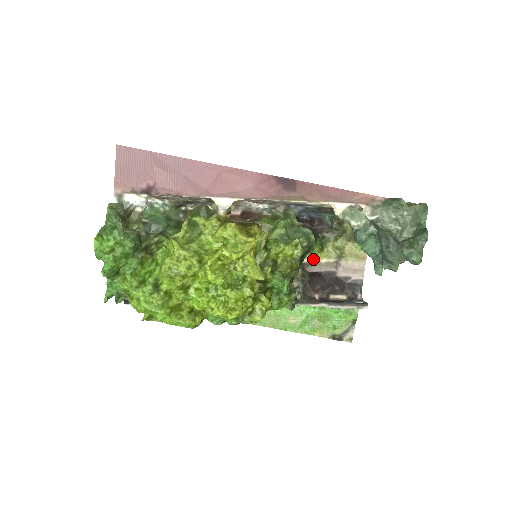
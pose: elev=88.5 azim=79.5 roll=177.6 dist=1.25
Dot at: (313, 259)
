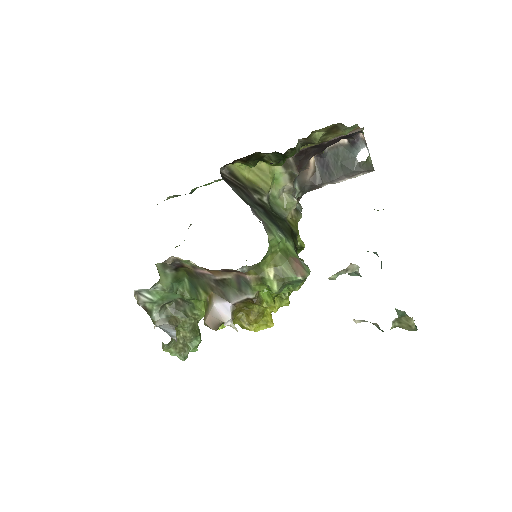
Dot at: occluded
